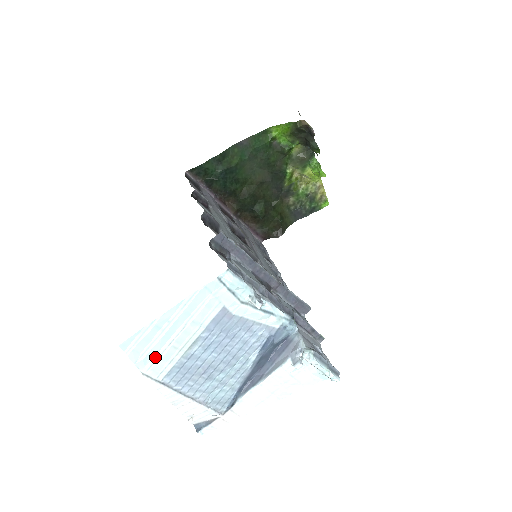
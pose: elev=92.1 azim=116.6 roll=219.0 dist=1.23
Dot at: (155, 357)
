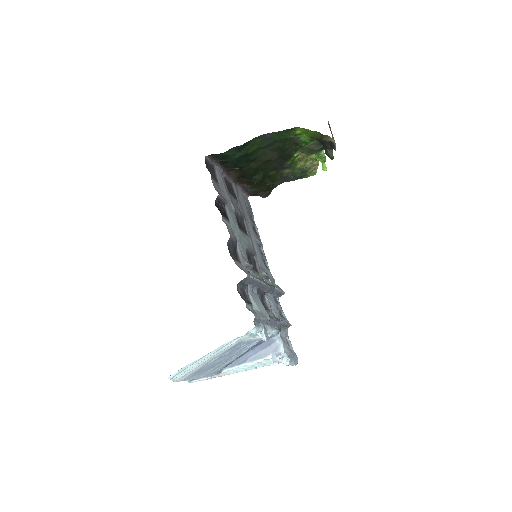
Dot at: (185, 373)
